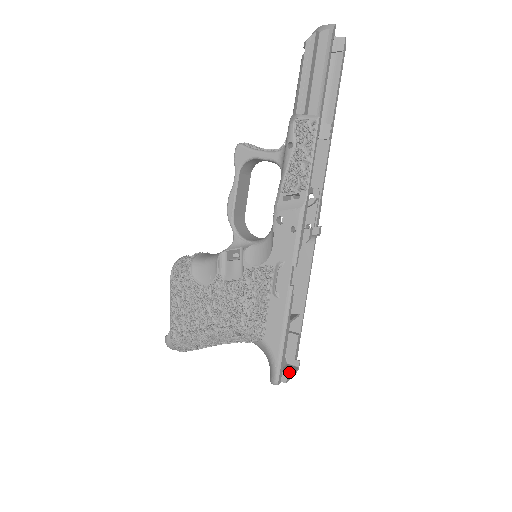
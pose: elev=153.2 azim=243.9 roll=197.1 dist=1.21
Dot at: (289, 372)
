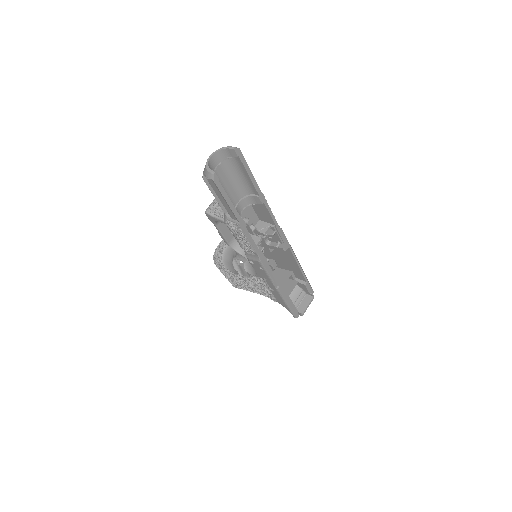
Dot at: (305, 305)
